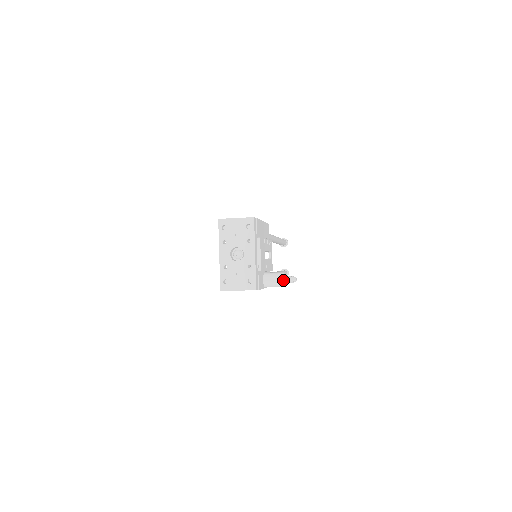
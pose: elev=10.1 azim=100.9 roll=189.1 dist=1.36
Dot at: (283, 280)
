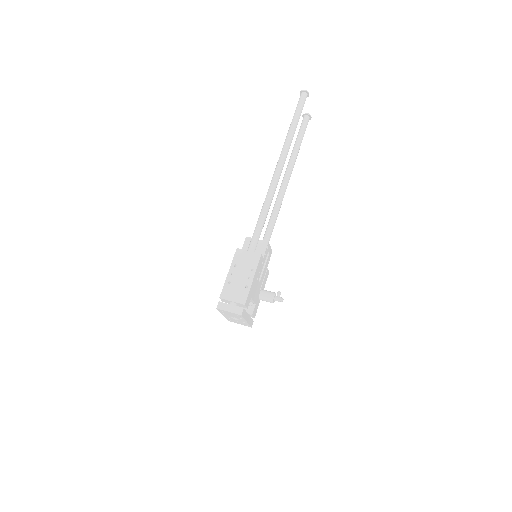
Dot at: occluded
